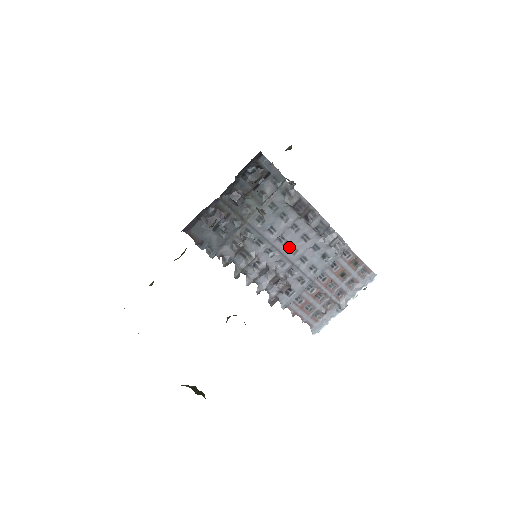
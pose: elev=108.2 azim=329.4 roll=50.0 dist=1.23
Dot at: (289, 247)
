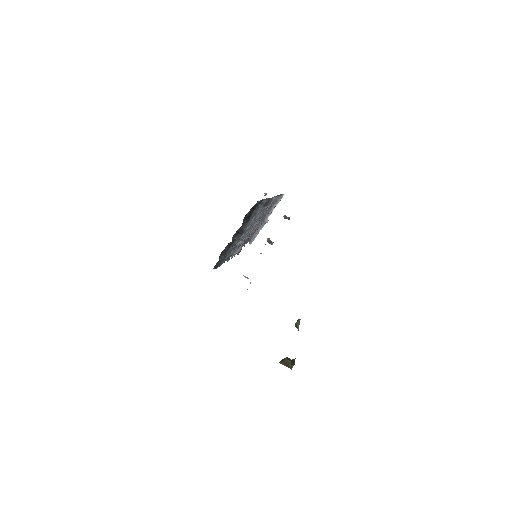
Dot at: occluded
